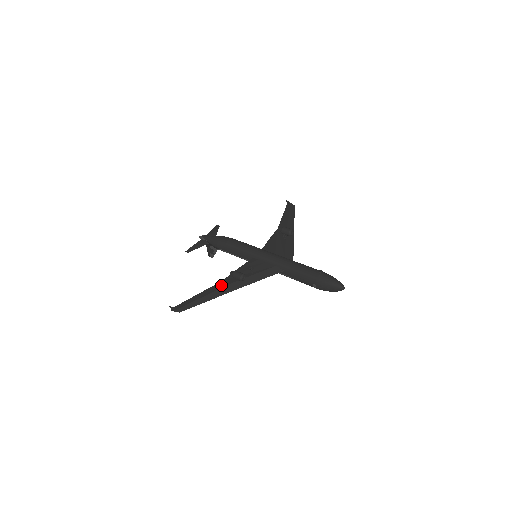
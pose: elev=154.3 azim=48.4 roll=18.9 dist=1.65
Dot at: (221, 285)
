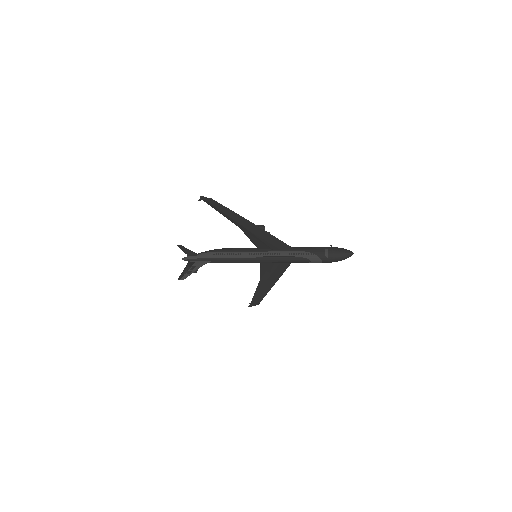
Dot at: (242, 224)
